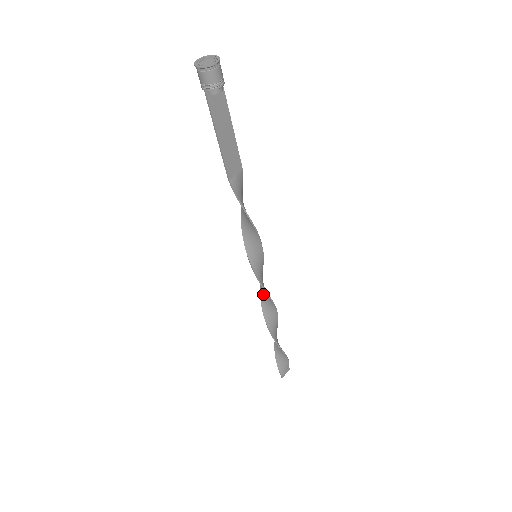
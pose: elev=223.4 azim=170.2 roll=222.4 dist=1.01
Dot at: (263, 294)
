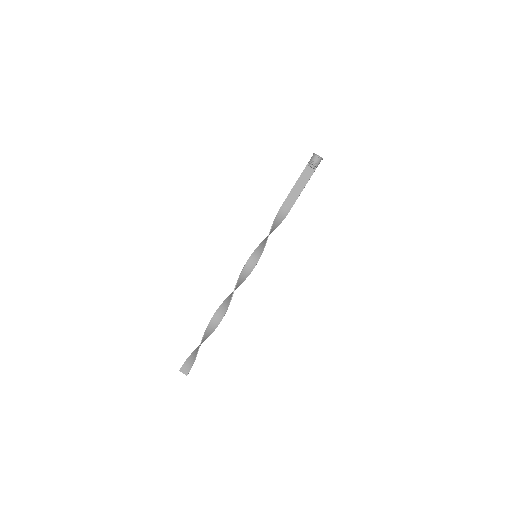
Dot at: (236, 287)
